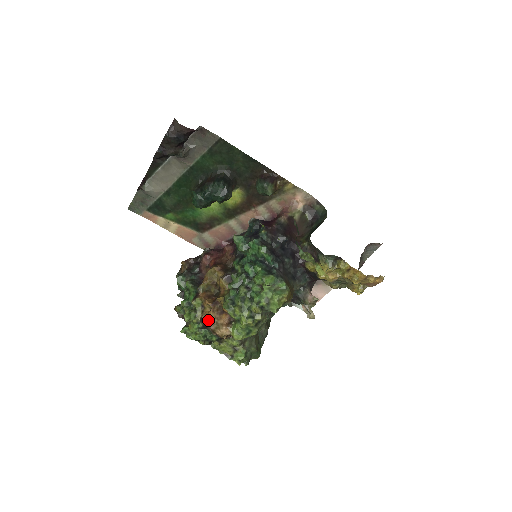
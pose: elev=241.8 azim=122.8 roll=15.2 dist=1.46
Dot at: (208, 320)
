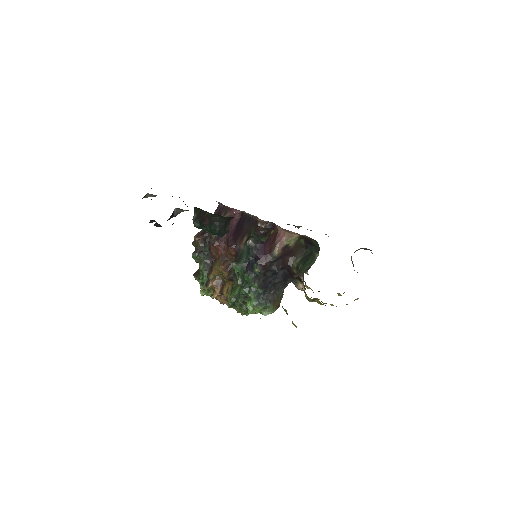
Dot at: (218, 299)
